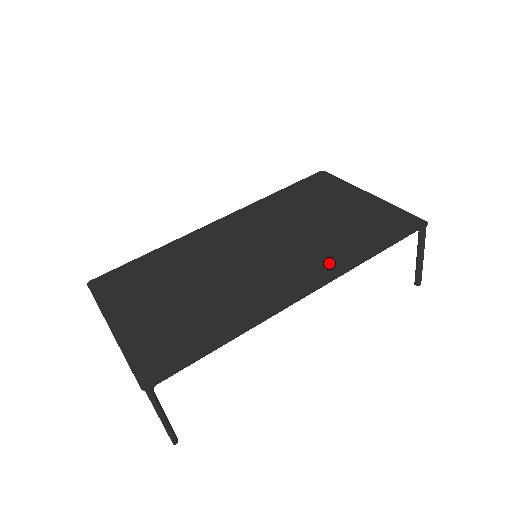
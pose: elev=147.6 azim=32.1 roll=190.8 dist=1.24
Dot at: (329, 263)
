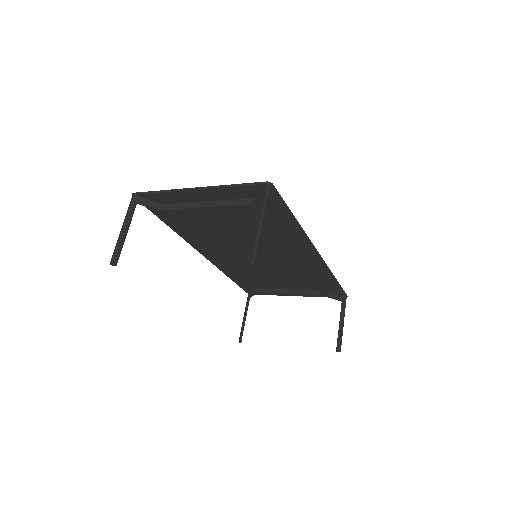
Dot at: (313, 267)
